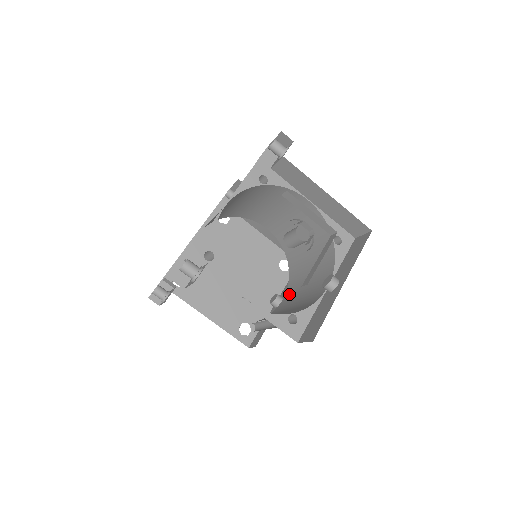
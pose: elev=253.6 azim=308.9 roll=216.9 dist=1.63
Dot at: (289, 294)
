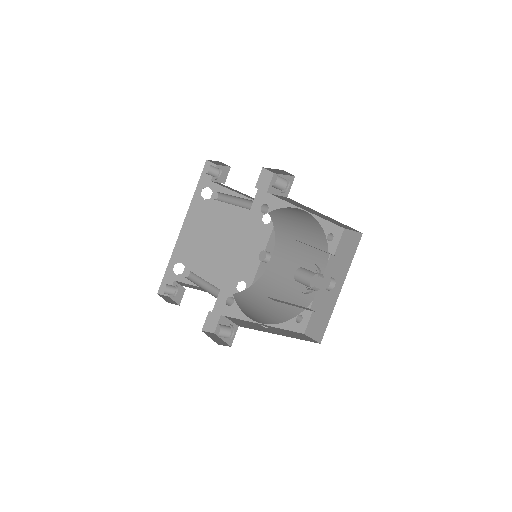
Dot at: (278, 256)
